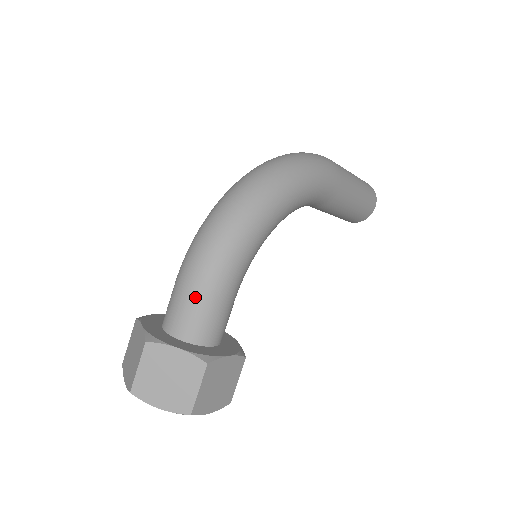
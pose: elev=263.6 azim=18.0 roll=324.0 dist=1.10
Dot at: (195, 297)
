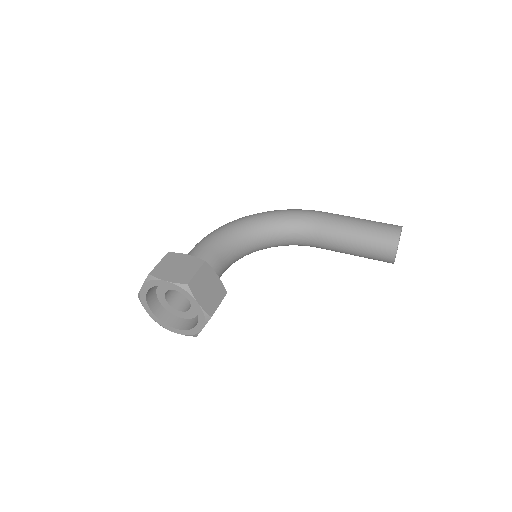
Dot at: occluded
